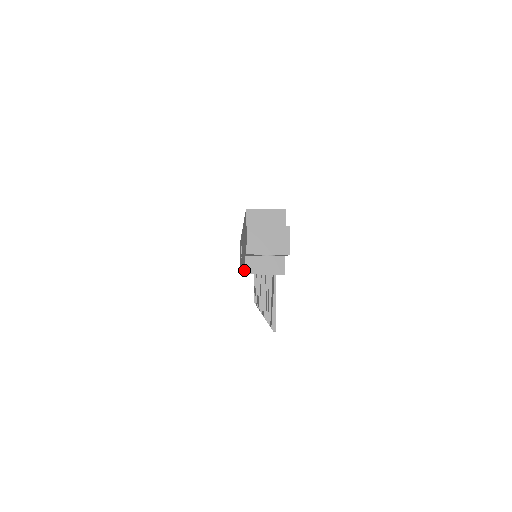
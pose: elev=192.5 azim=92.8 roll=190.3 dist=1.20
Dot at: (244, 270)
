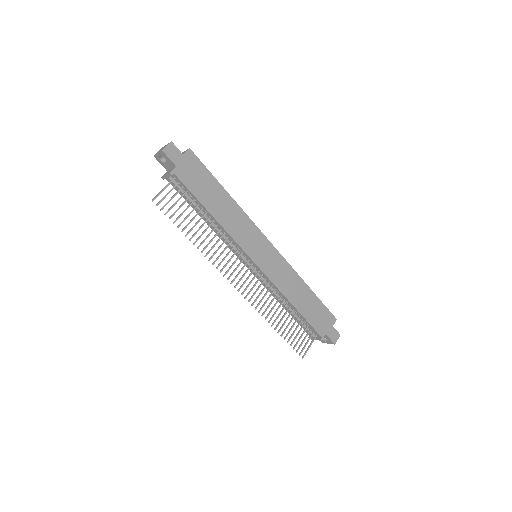
Dot at: occluded
